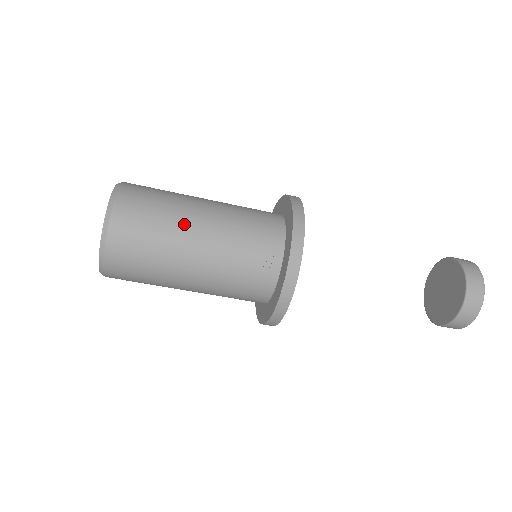
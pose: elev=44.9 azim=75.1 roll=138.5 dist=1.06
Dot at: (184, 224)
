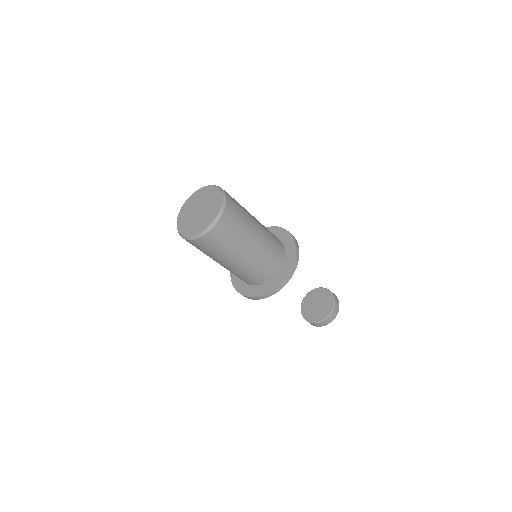
Dot at: (239, 250)
